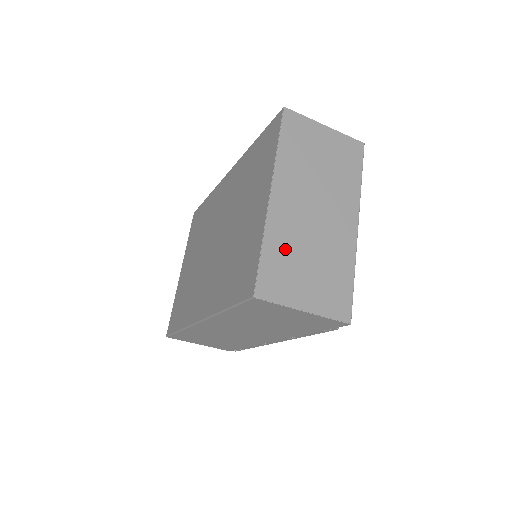
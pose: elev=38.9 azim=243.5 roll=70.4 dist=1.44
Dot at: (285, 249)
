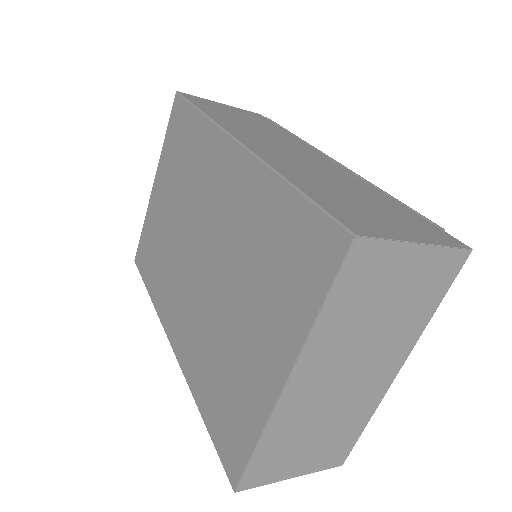
Dot at: (288, 436)
